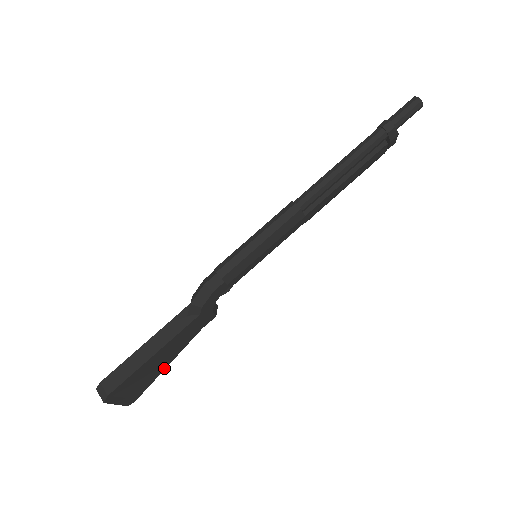
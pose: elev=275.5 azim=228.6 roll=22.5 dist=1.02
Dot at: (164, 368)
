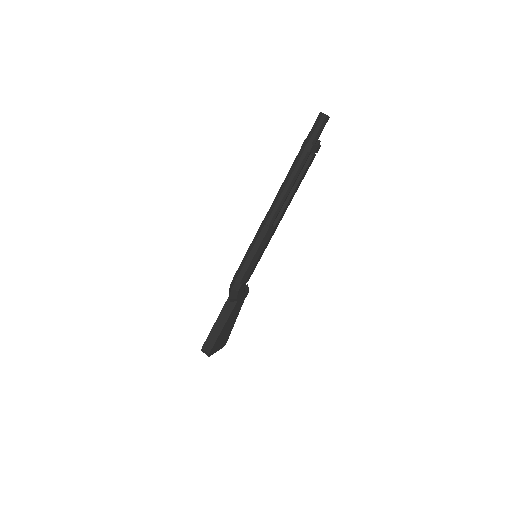
Dot at: (233, 325)
